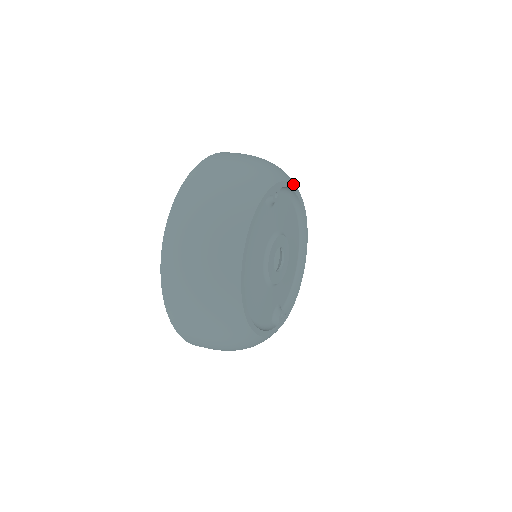
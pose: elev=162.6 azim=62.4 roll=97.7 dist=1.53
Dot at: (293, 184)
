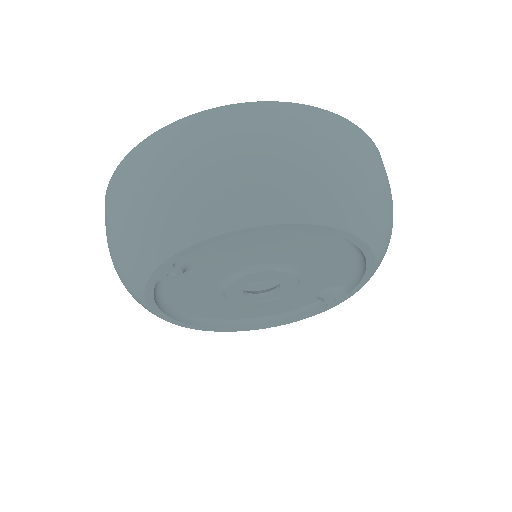
Dot at: (204, 238)
